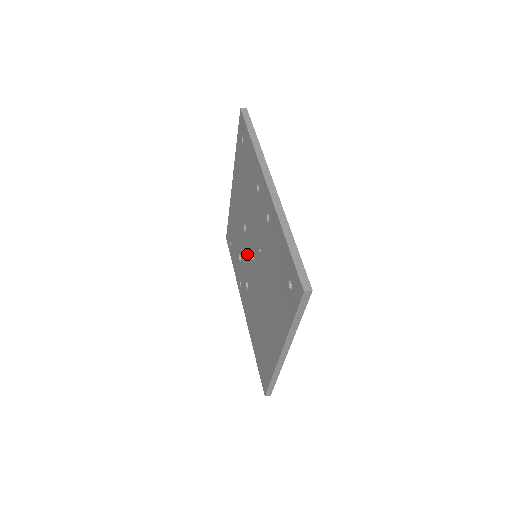
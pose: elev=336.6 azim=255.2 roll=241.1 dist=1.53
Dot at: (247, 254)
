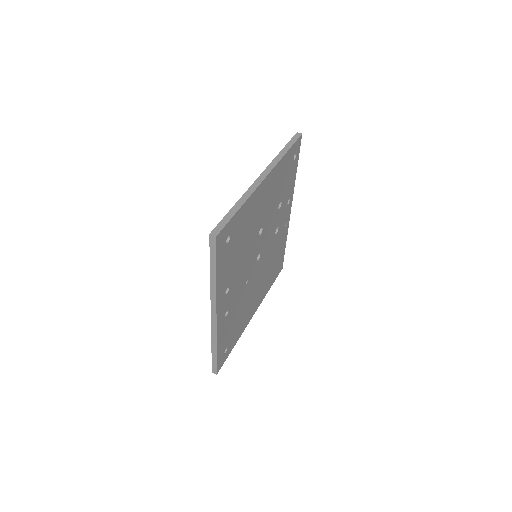
Dot at: occluded
